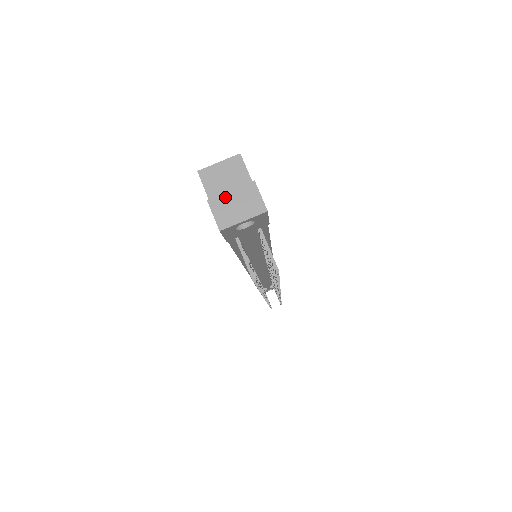
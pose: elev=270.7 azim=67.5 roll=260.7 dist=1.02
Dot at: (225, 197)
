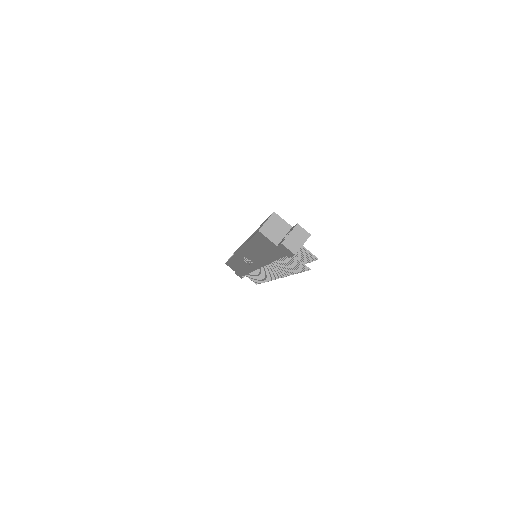
Dot at: (289, 238)
